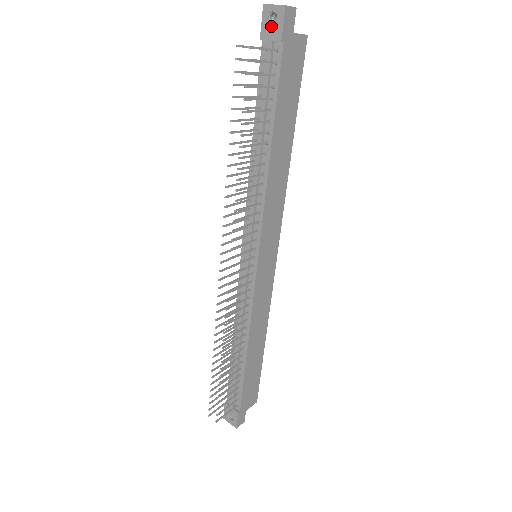
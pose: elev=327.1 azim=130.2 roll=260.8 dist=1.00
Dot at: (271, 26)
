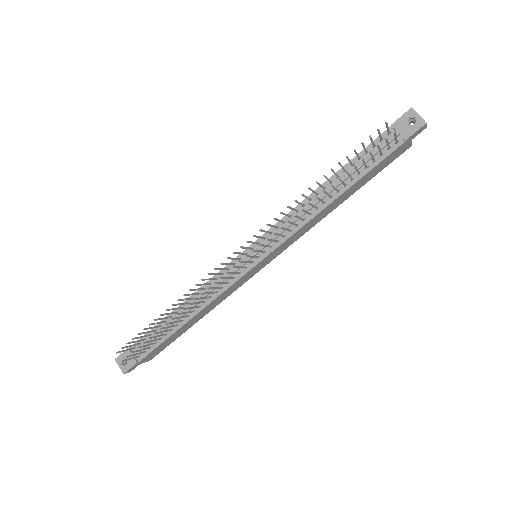
Dot at: (406, 125)
